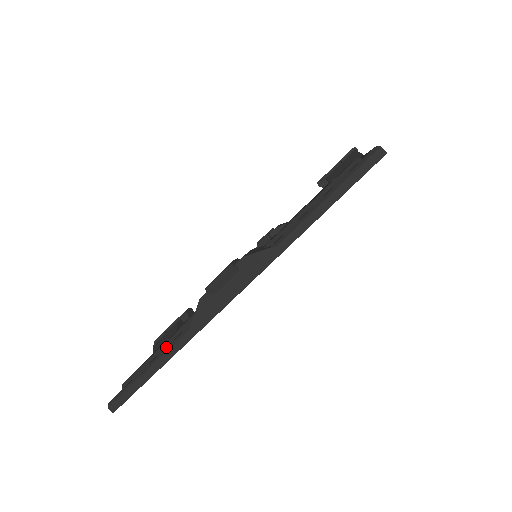
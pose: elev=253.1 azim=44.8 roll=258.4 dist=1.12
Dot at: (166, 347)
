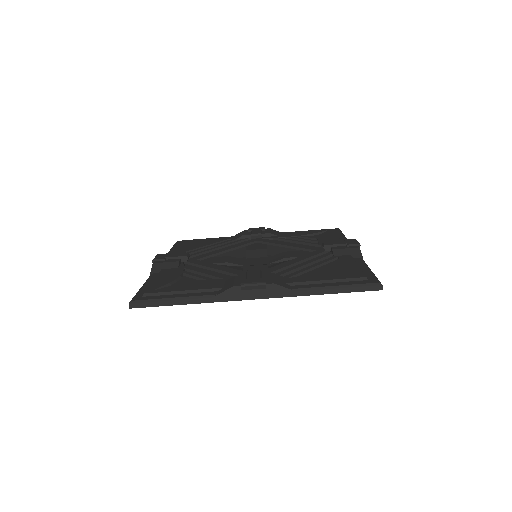
Dot at: (192, 296)
